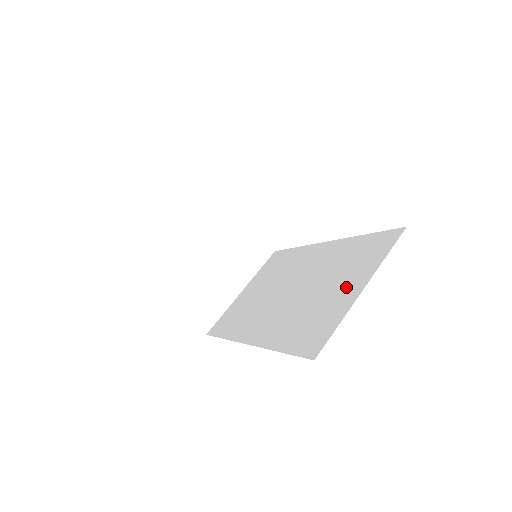
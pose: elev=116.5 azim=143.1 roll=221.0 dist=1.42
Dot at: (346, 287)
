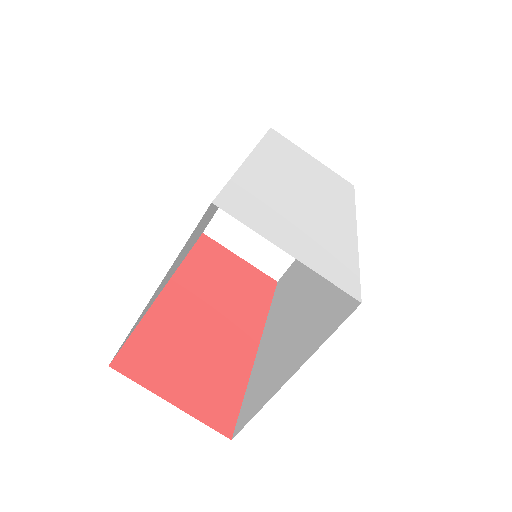
Dot at: (294, 354)
